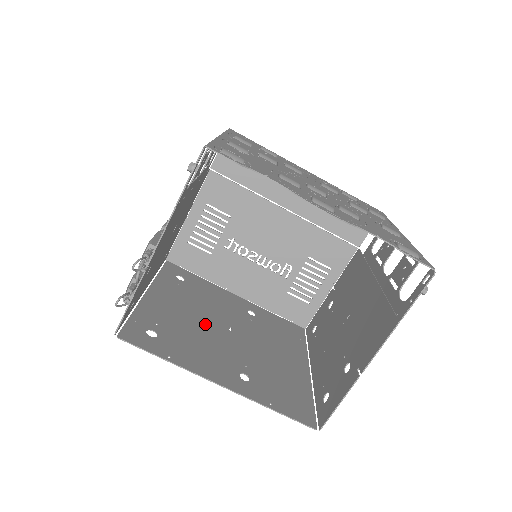
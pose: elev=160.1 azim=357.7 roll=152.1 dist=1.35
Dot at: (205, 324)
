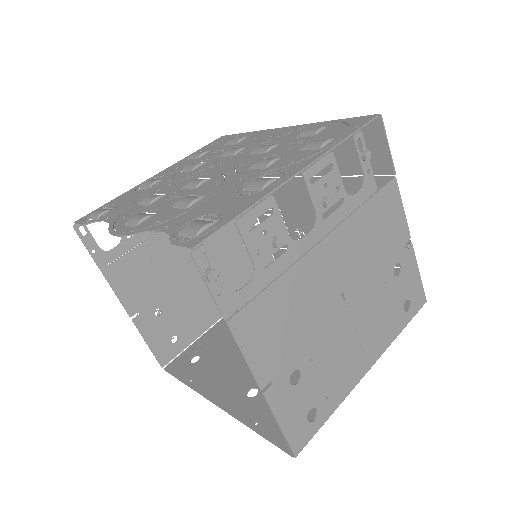
Dot at: occluded
